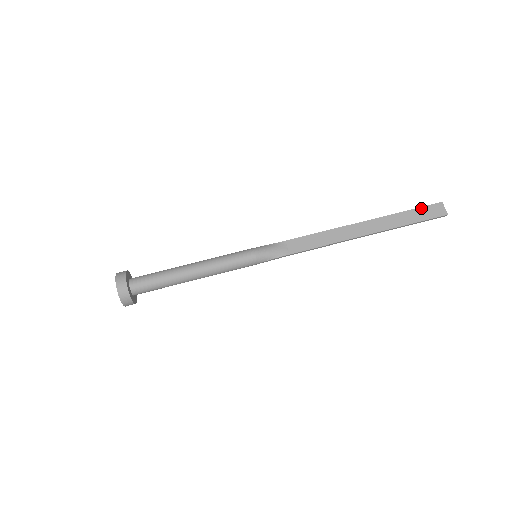
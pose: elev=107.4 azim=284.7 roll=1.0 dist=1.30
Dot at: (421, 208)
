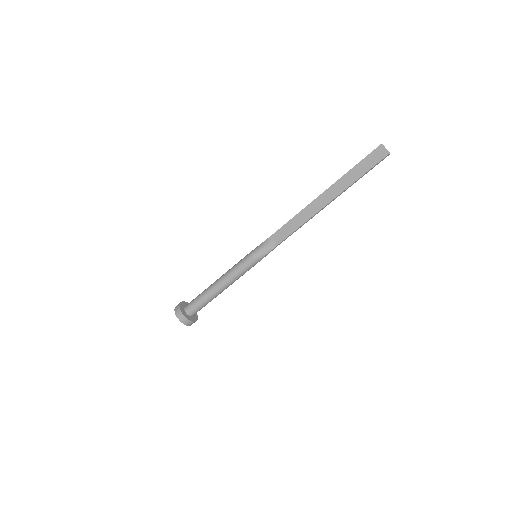
Dot at: (365, 158)
